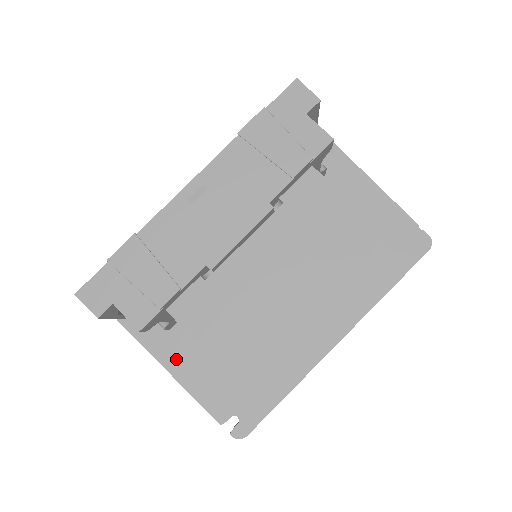
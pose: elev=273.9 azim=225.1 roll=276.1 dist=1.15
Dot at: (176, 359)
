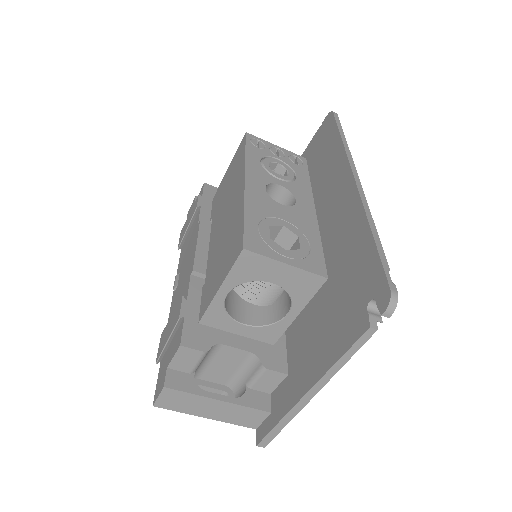
Dot at: (306, 374)
